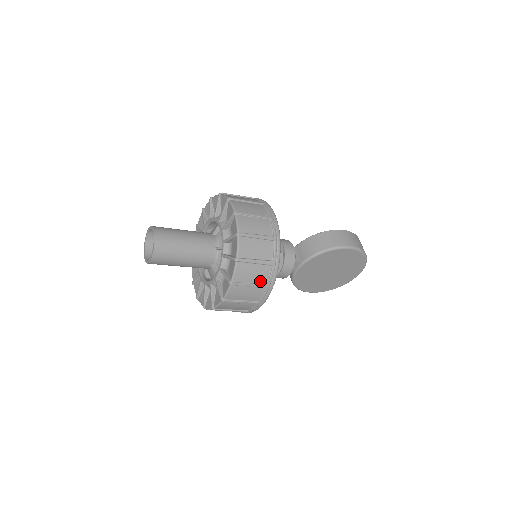
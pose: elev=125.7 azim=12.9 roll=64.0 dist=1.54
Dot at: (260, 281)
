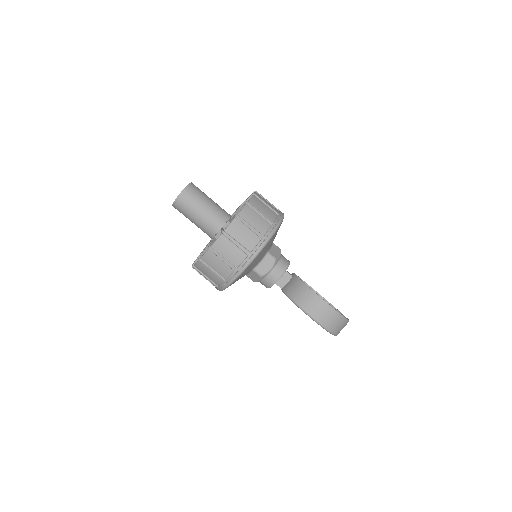
Dot at: (214, 281)
